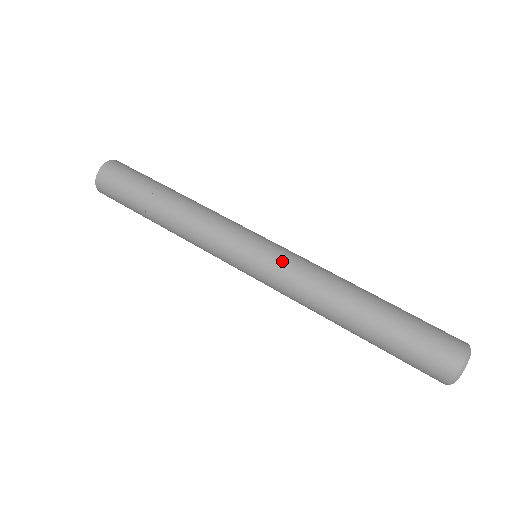
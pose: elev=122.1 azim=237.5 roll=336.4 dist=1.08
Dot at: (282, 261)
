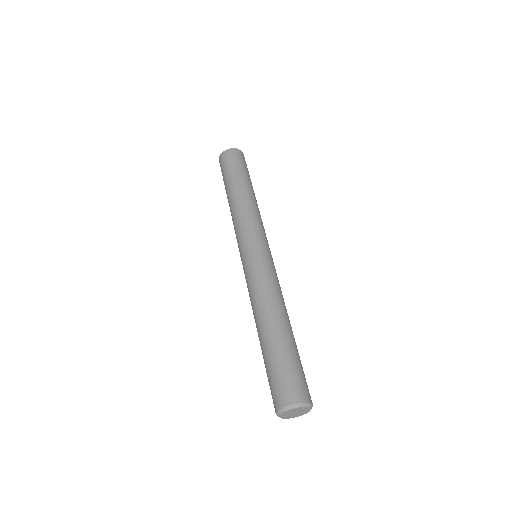
Dot at: (246, 273)
